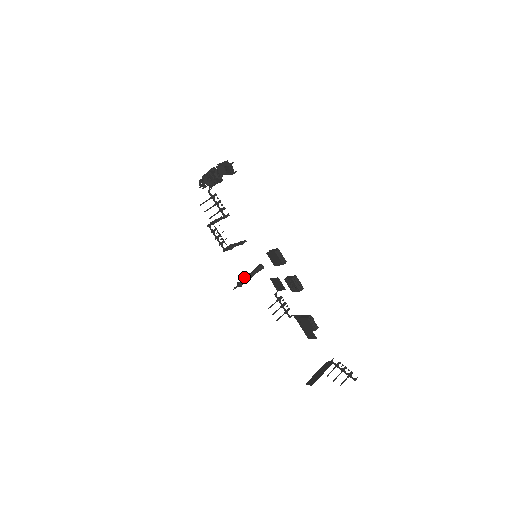
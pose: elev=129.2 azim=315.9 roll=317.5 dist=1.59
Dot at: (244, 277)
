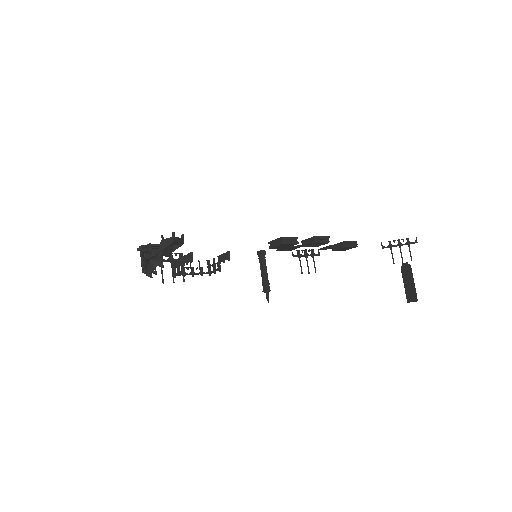
Dot at: occluded
